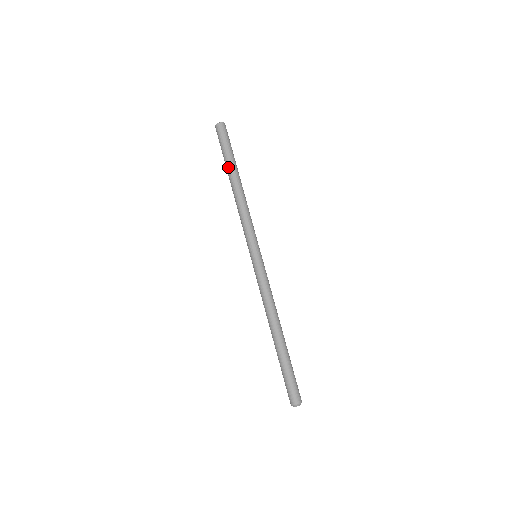
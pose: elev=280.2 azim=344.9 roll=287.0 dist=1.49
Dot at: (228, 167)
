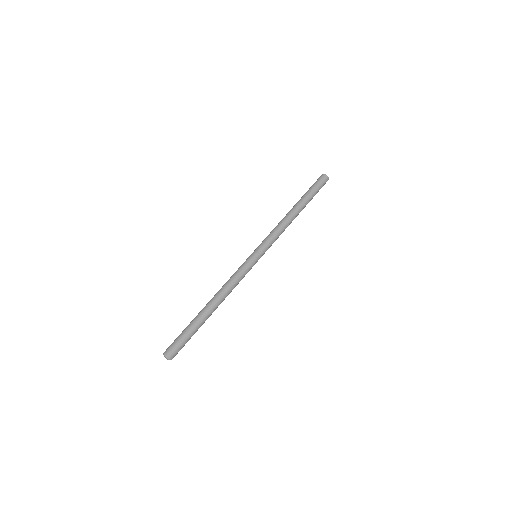
Dot at: (301, 198)
